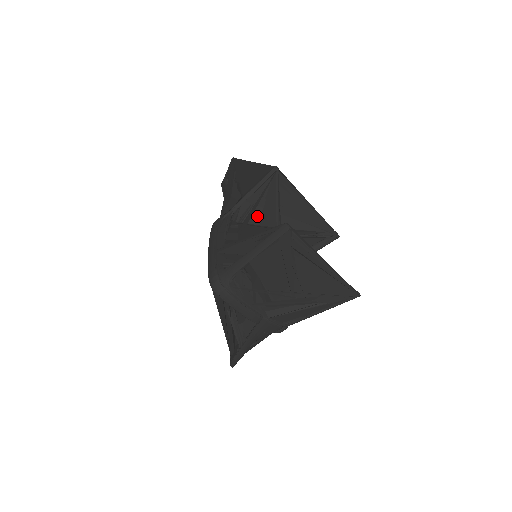
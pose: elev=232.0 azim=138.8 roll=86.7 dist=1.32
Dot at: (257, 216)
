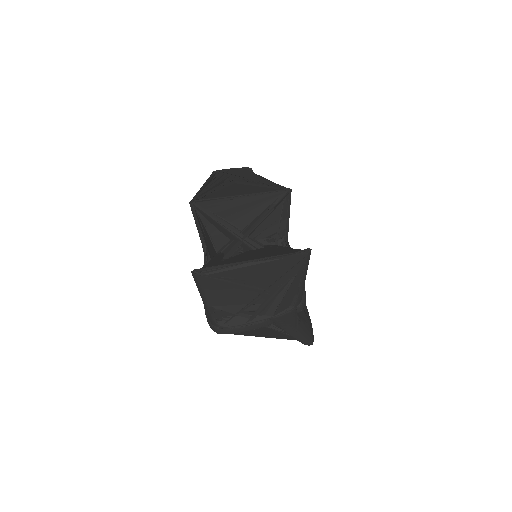
Dot at: (222, 237)
